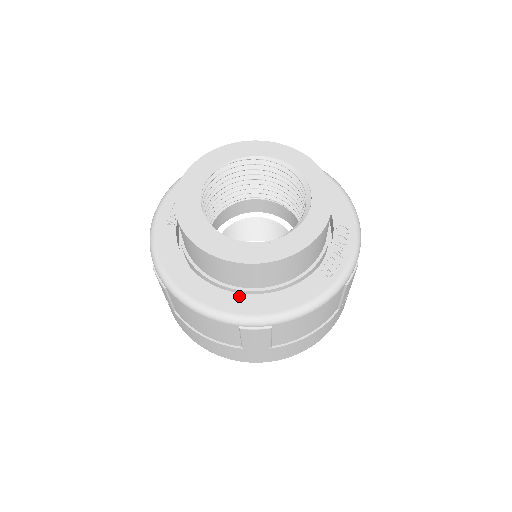
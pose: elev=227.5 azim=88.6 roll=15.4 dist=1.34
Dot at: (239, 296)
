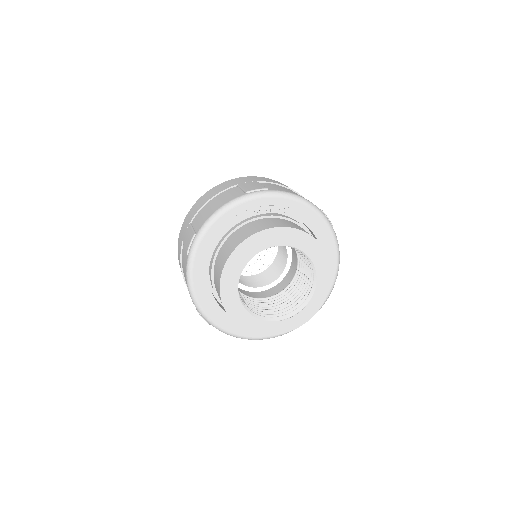
Dot at: (214, 302)
